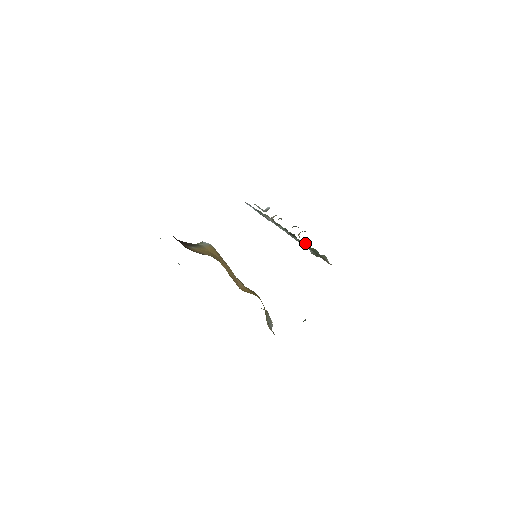
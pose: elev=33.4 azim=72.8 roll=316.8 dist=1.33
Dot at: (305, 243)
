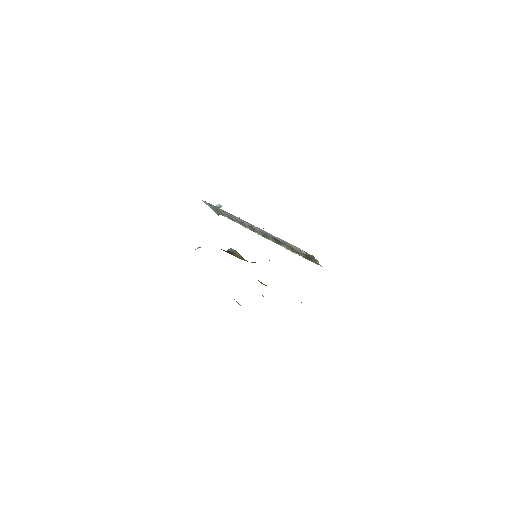
Dot at: occluded
